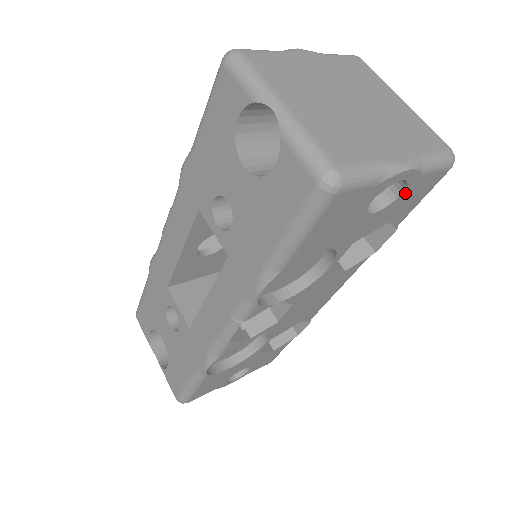
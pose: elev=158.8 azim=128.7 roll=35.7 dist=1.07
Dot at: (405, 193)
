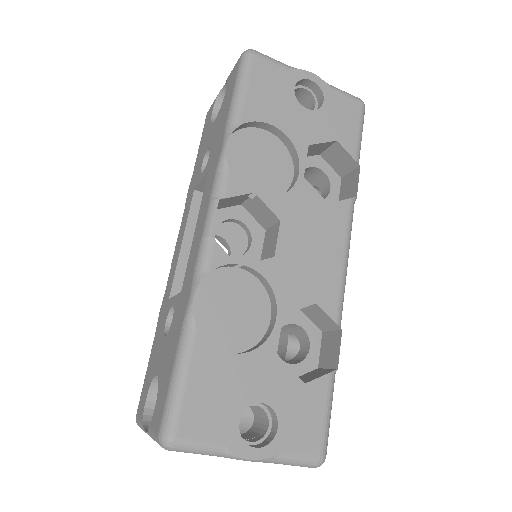
Dot at: (328, 104)
